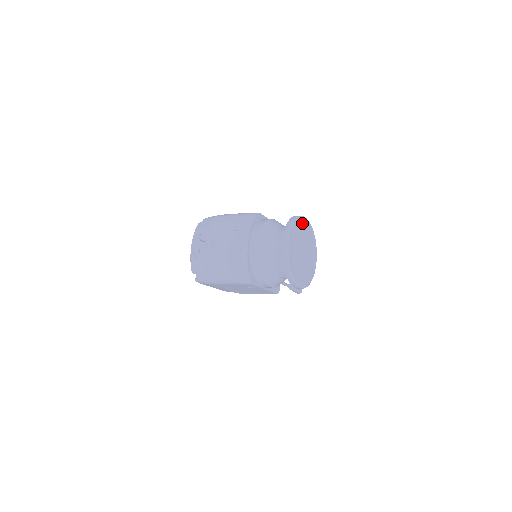
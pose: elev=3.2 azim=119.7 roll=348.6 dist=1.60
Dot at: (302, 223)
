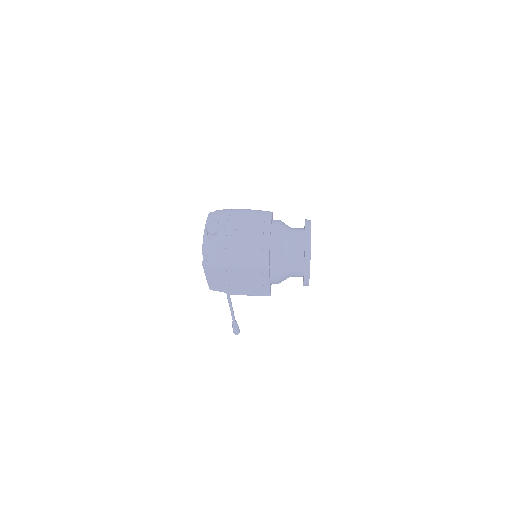
Dot at: occluded
